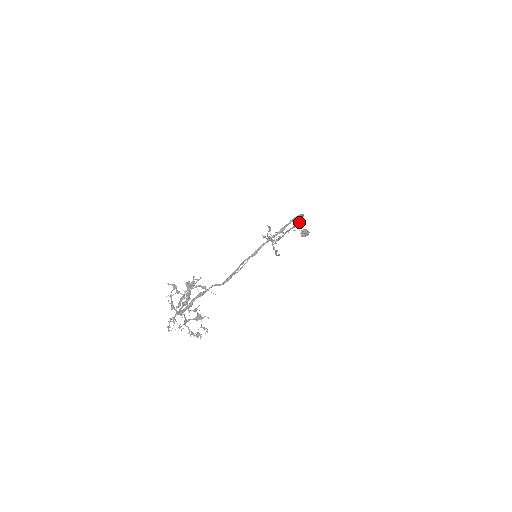
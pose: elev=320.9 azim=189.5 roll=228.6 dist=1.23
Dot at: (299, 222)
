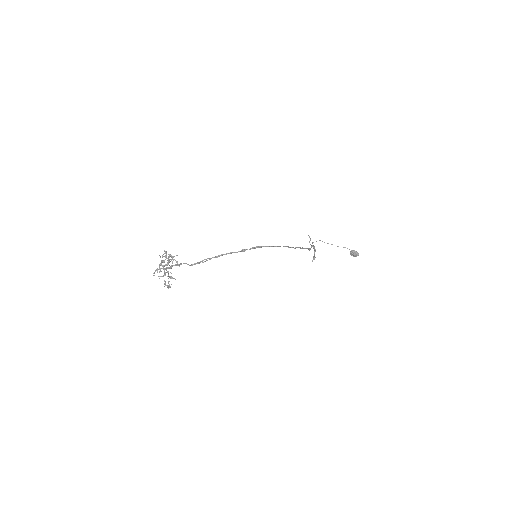
Dot at: (294, 248)
